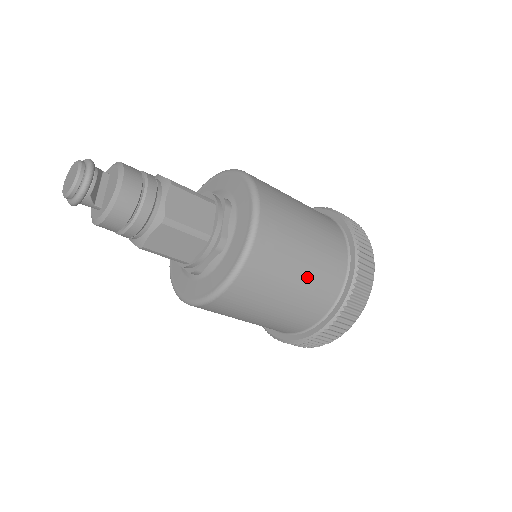
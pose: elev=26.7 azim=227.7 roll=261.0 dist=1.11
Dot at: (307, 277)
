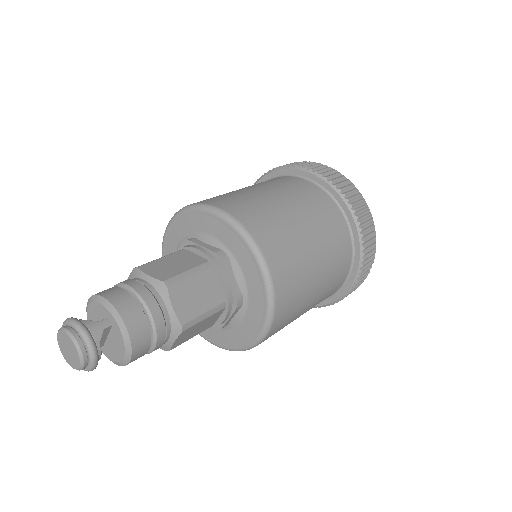
Dot at: occluded
